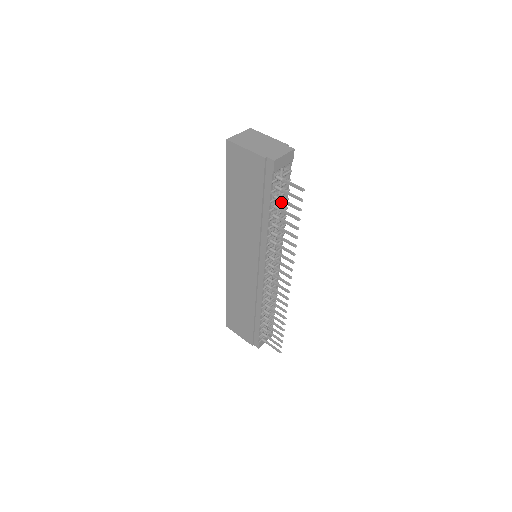
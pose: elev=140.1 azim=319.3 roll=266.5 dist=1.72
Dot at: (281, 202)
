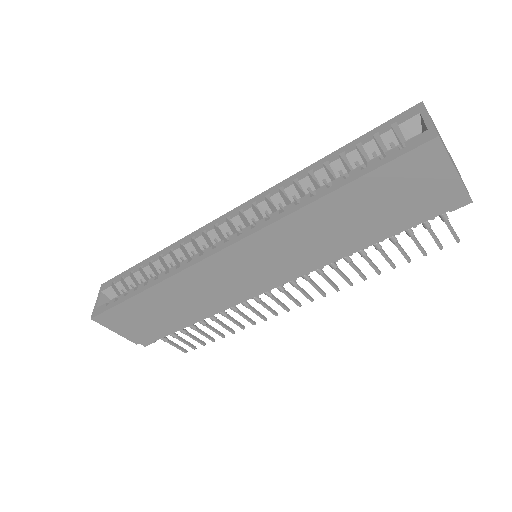
Dot at: occluded
